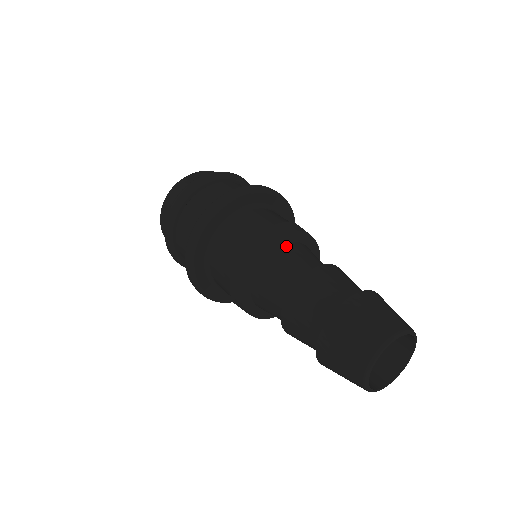
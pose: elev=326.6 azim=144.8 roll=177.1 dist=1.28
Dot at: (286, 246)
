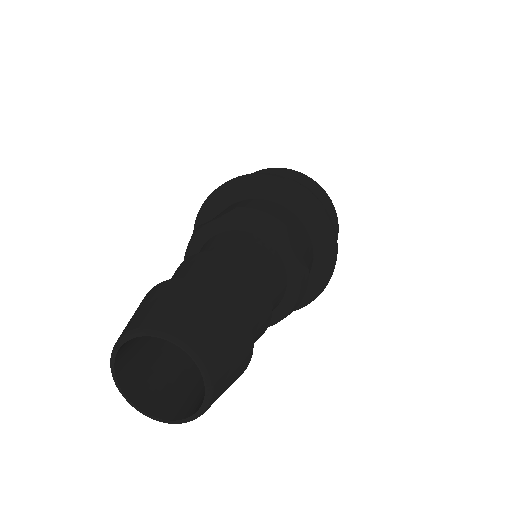
Dot at: (249, 235)
